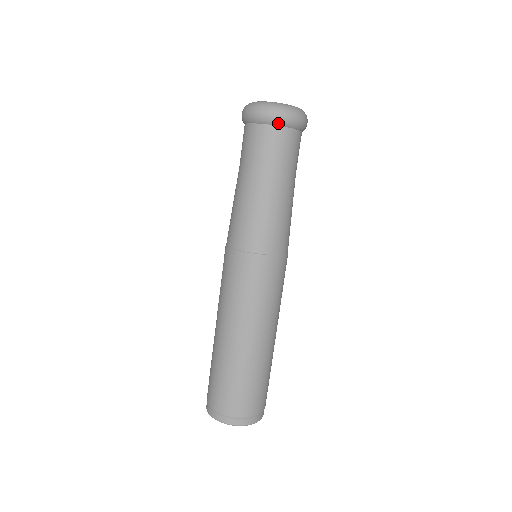
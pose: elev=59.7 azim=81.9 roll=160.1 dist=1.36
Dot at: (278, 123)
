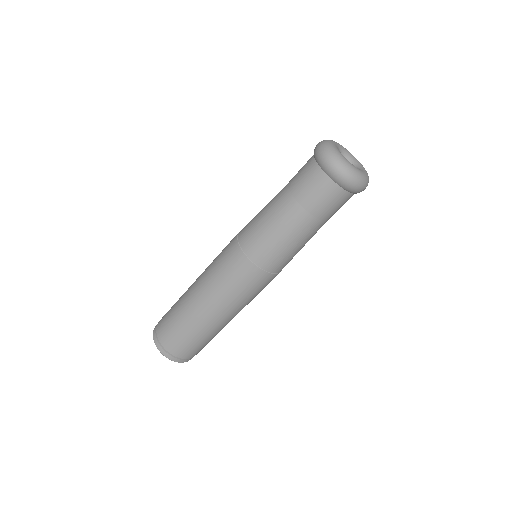
Dot at: (348, 190)
